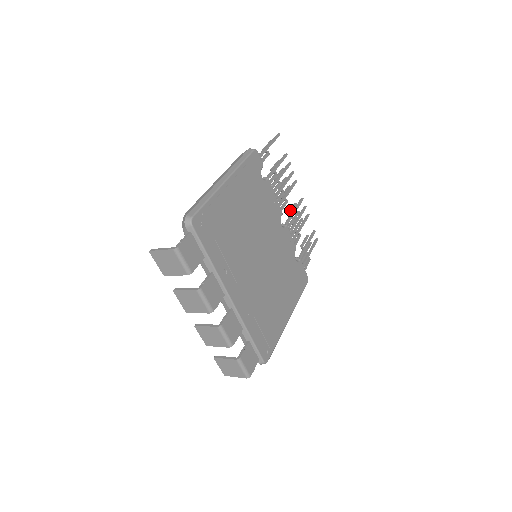
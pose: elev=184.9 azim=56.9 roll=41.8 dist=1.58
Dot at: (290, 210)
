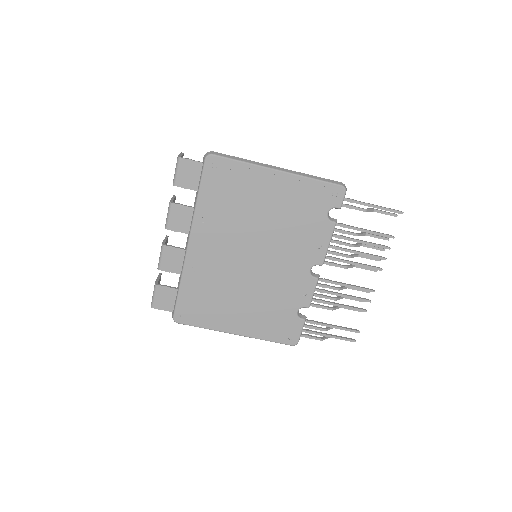
Dot at: occluded
